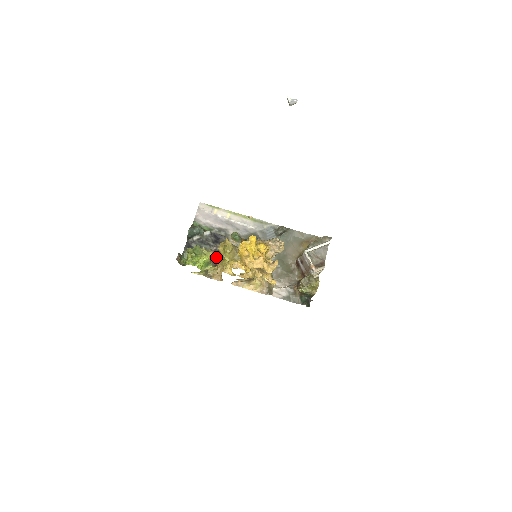
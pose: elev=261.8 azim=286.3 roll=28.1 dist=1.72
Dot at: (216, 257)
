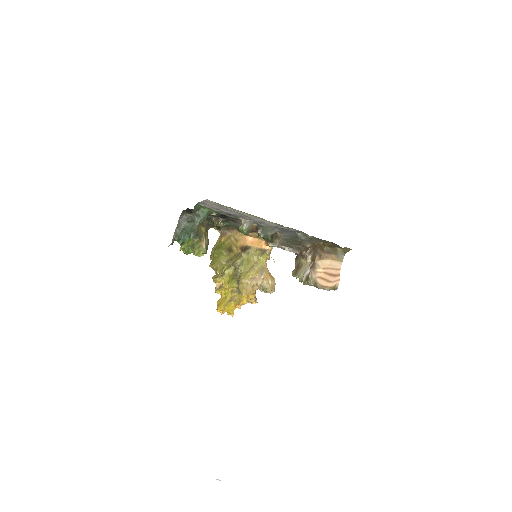
Dot at: (219, 225)
